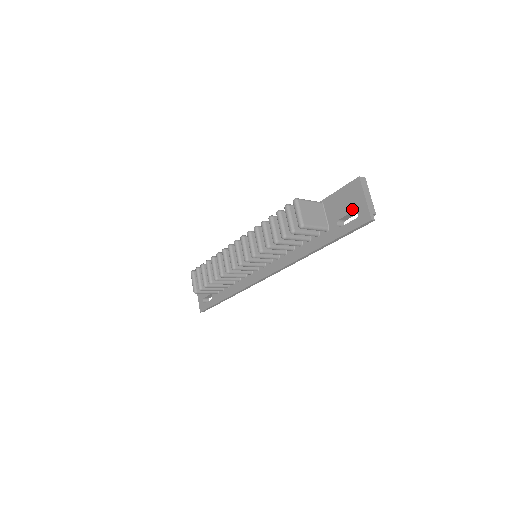
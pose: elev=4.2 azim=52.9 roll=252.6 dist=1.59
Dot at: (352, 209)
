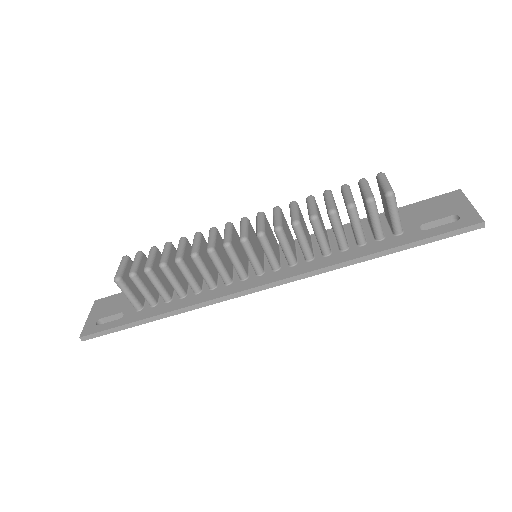
Dot at: (448, 214)
